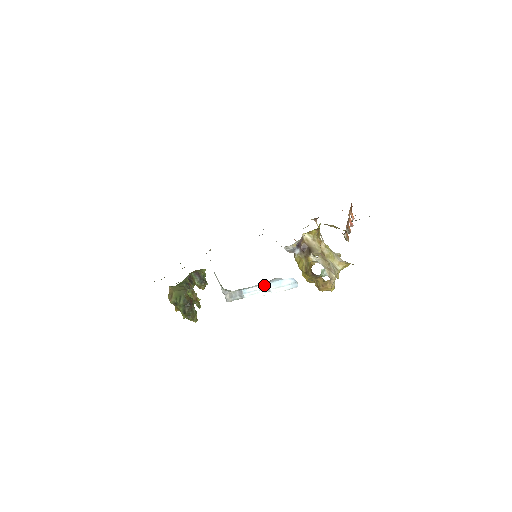
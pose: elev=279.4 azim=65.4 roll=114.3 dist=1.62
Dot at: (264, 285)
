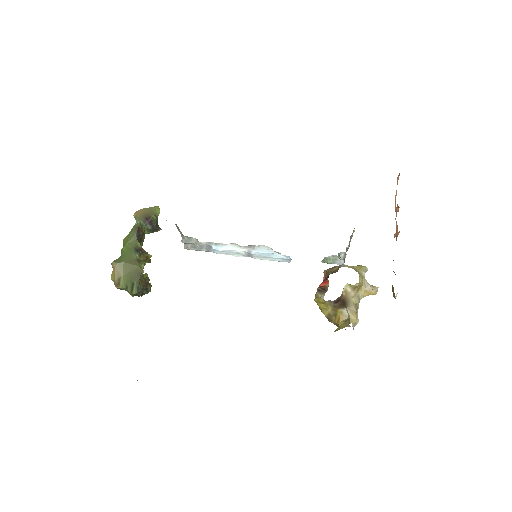
Dot at: (246, 252)
